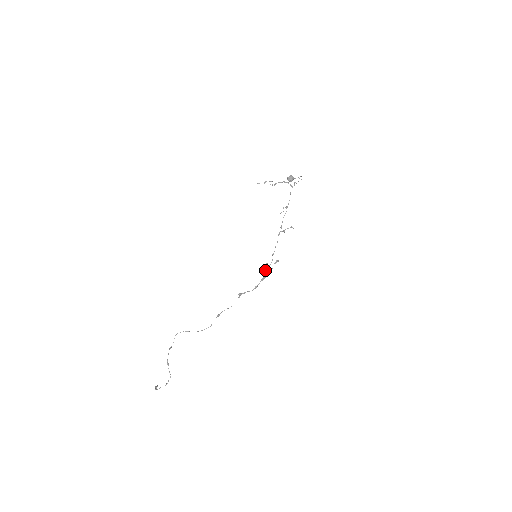
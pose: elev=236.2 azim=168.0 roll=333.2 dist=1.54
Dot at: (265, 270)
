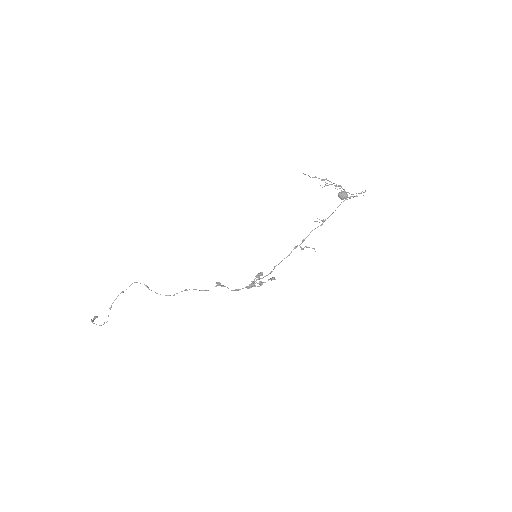
Dot at: (256, 279)
